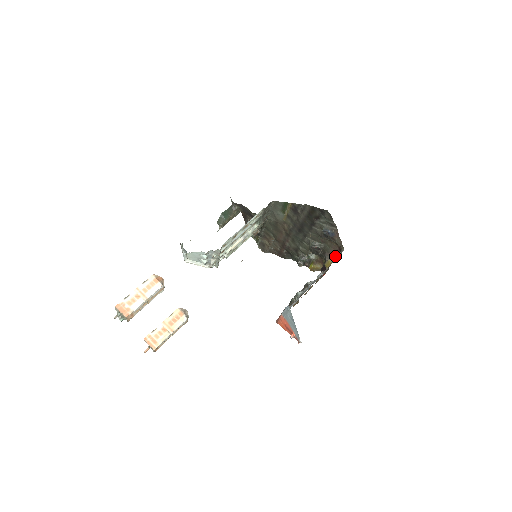
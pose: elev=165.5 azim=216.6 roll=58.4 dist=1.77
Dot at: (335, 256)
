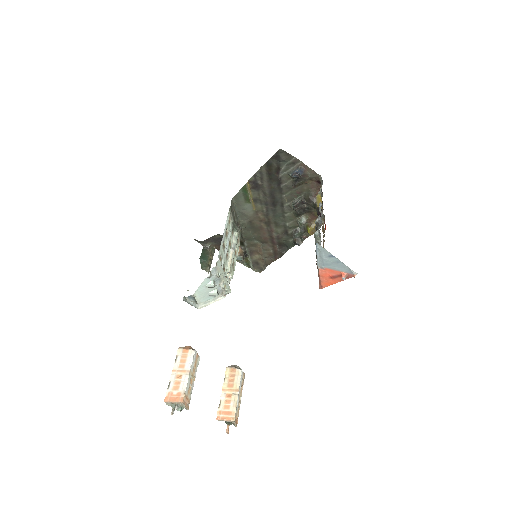
Dot at: occluded
